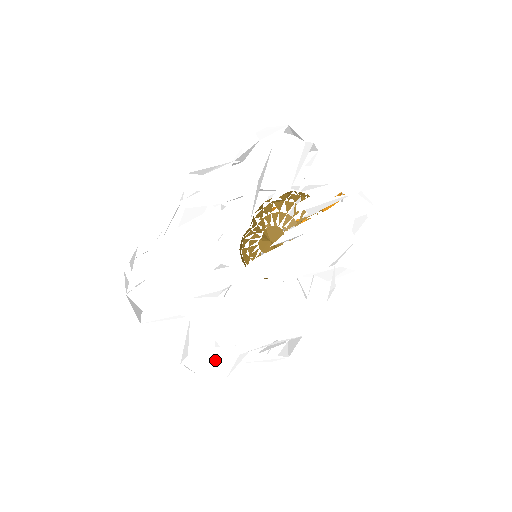
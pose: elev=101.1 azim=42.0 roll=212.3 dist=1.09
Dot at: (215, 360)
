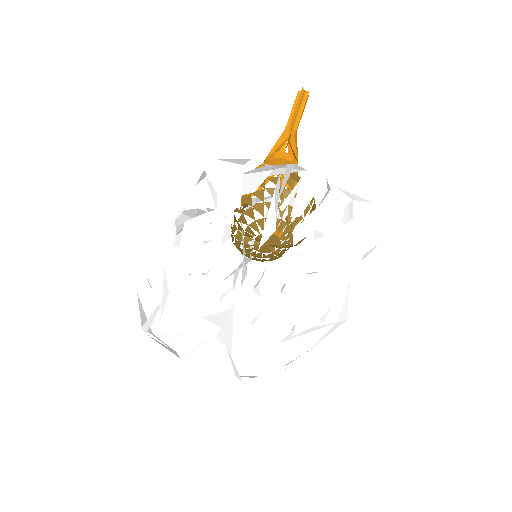
Dot at: (267, 376)
